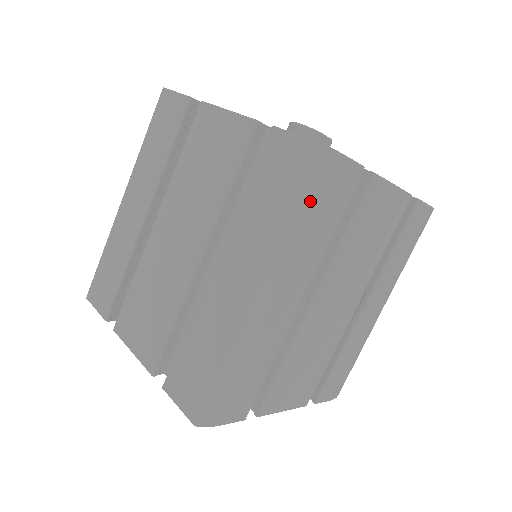
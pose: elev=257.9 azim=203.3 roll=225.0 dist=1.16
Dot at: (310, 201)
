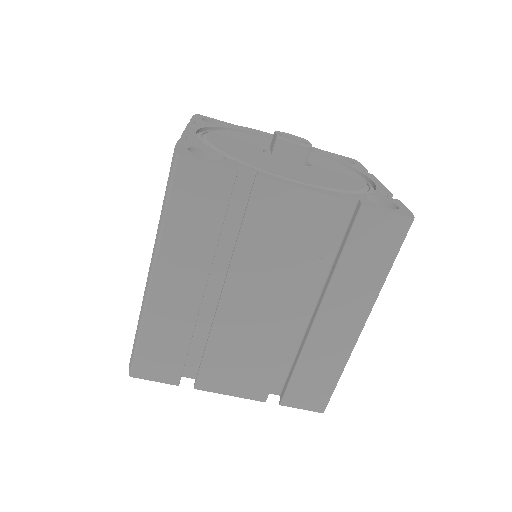
Dot at: occluded
